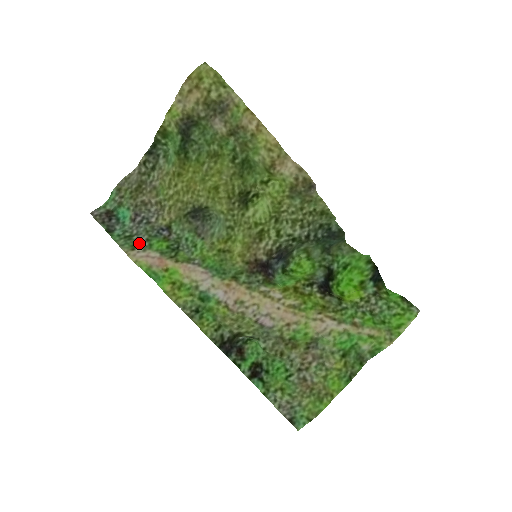
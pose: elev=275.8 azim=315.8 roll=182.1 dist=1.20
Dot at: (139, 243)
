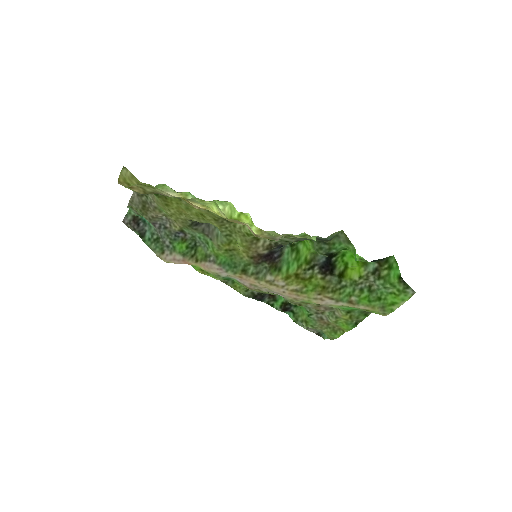
Dot at: (165, 245)
